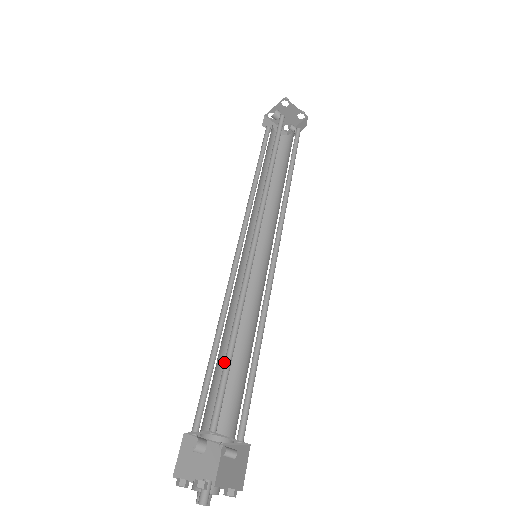
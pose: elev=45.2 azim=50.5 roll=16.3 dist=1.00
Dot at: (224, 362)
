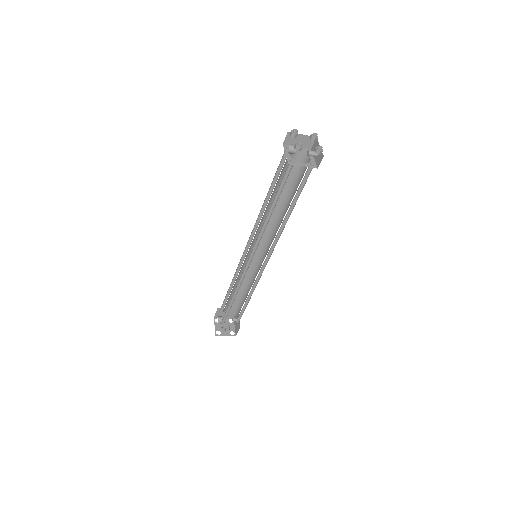
Dot at: (229, 305)
